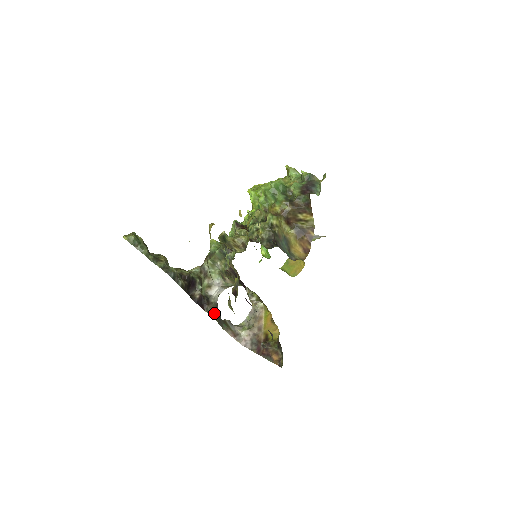
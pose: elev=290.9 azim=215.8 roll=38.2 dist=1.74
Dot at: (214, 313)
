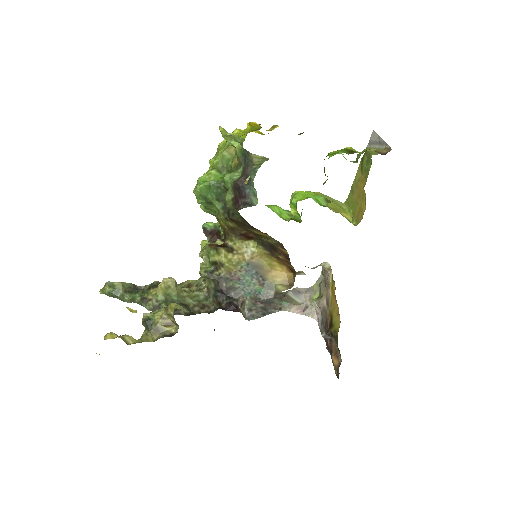
Dot at: (250, 314)
